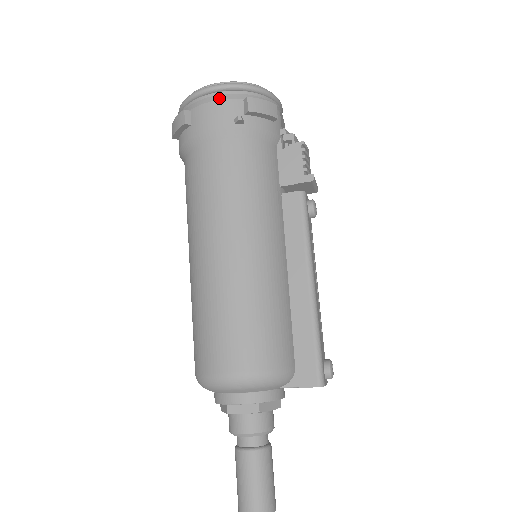
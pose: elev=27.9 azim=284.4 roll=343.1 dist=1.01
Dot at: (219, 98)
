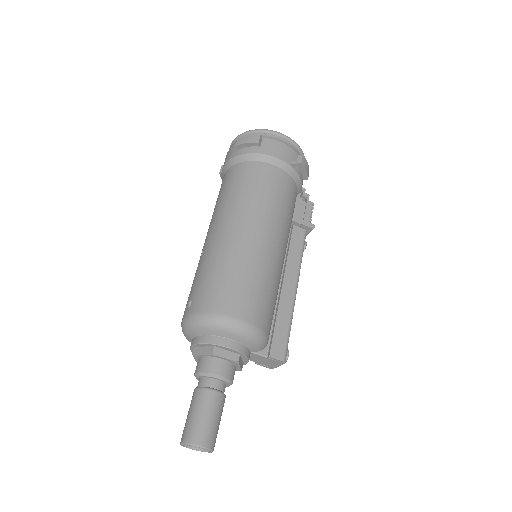
Dot at: (286, 143)
